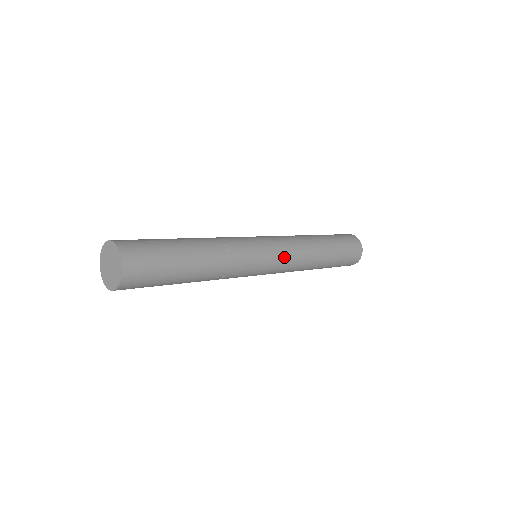
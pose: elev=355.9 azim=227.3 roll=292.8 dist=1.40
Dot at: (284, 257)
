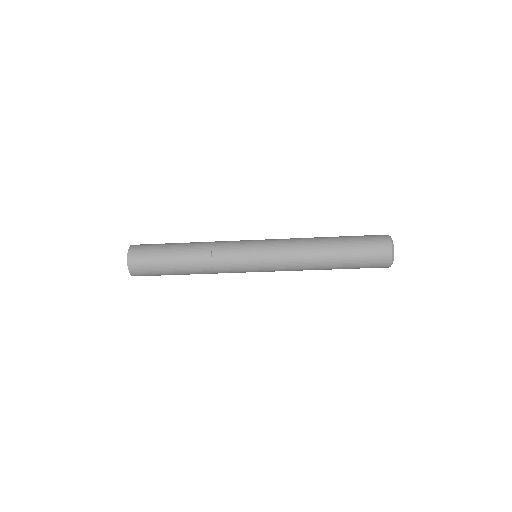
Dot at: (272, 247)
